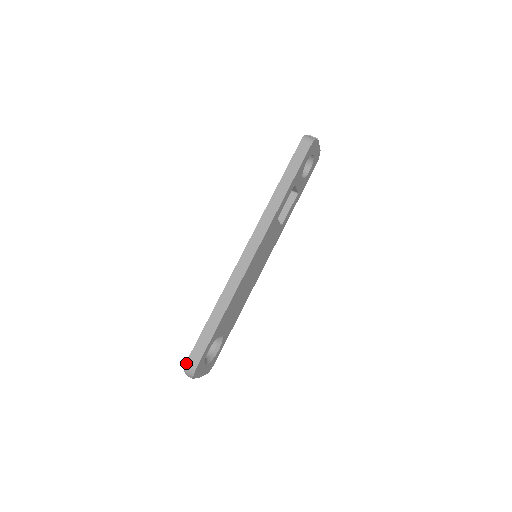
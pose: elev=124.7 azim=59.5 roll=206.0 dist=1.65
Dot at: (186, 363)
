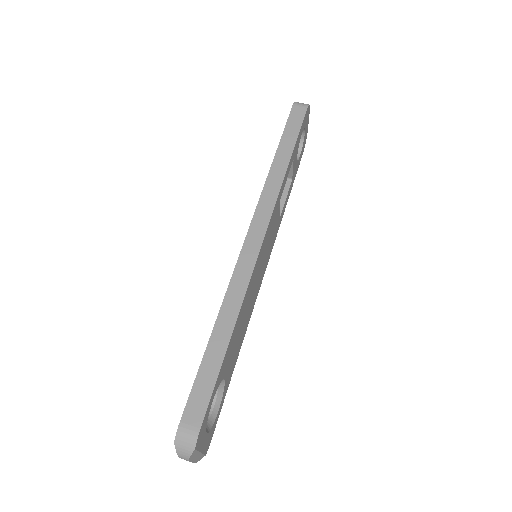
Dot at: (178, 429)
